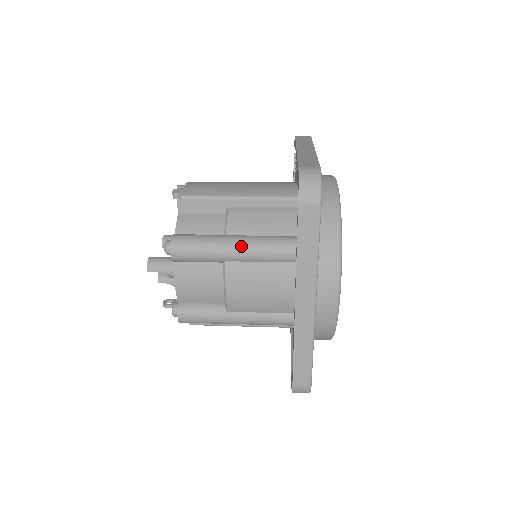
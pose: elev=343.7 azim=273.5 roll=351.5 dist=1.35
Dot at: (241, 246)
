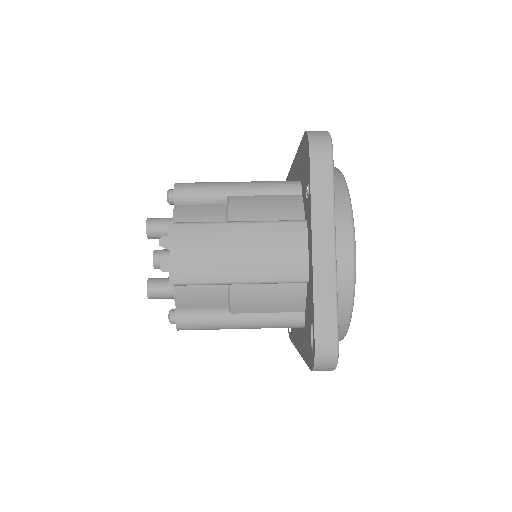
Dot at: (248, 327)
